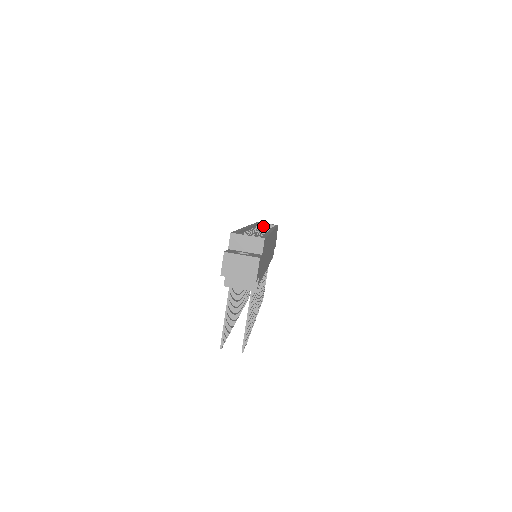
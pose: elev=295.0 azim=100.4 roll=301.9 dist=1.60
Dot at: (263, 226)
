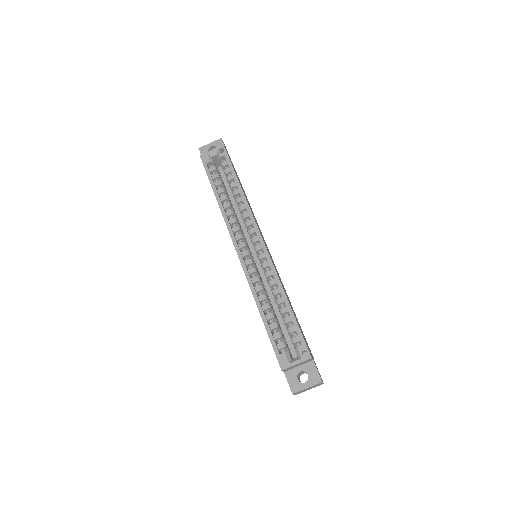
Dot at: (214, 167)
